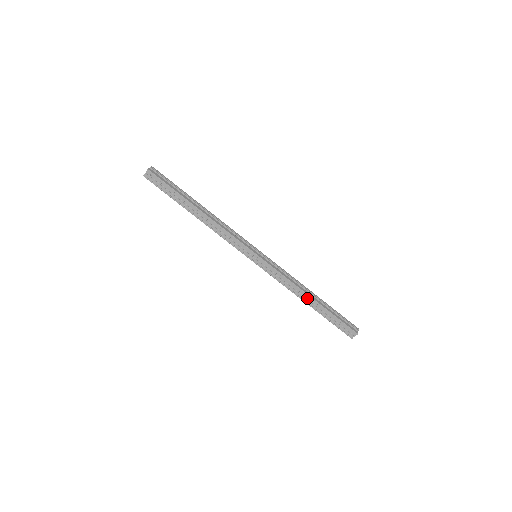
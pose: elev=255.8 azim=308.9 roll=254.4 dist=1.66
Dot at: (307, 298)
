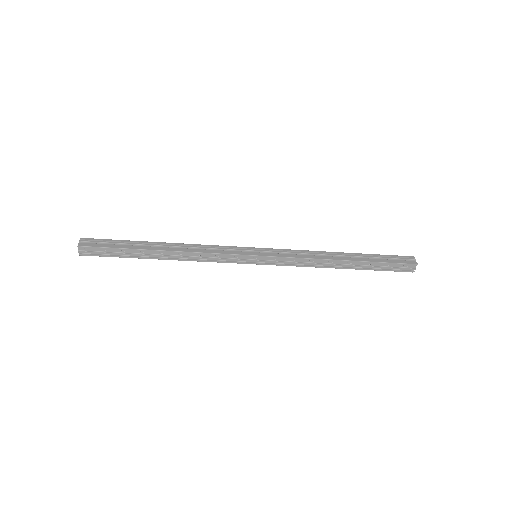
Dot at: (339, 263)
